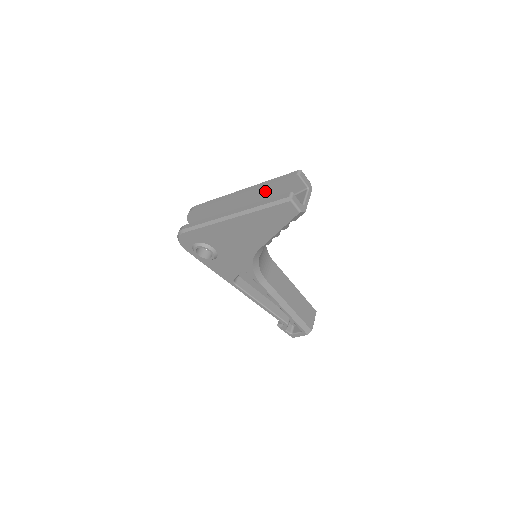
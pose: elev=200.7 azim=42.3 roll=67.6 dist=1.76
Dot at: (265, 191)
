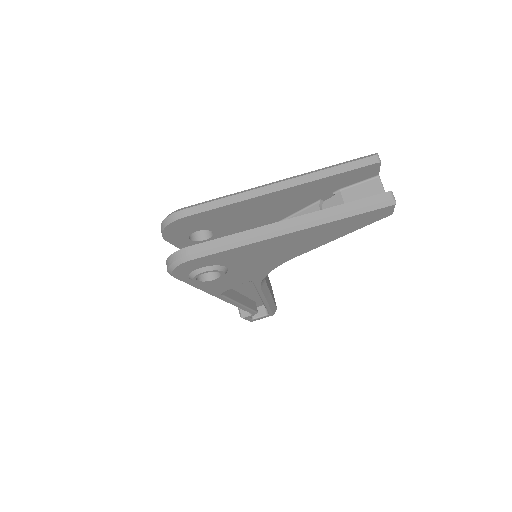
Dot at: (319, 184)
